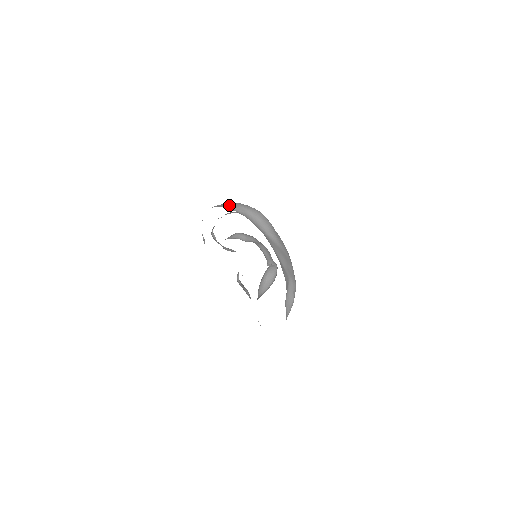
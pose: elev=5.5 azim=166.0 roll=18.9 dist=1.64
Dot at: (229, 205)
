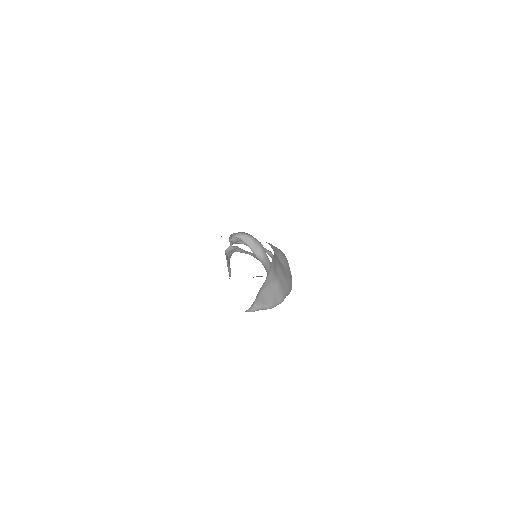
Dot at: occluded
